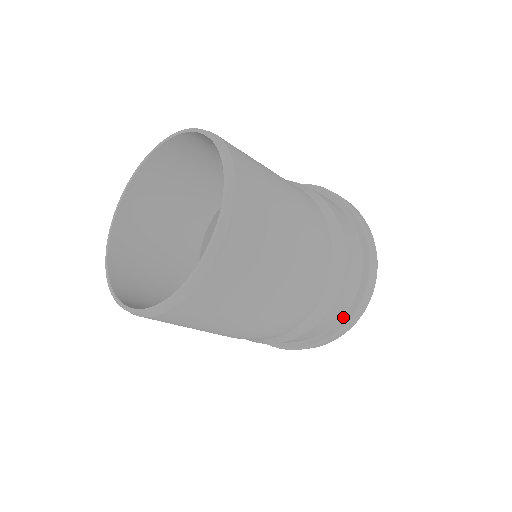
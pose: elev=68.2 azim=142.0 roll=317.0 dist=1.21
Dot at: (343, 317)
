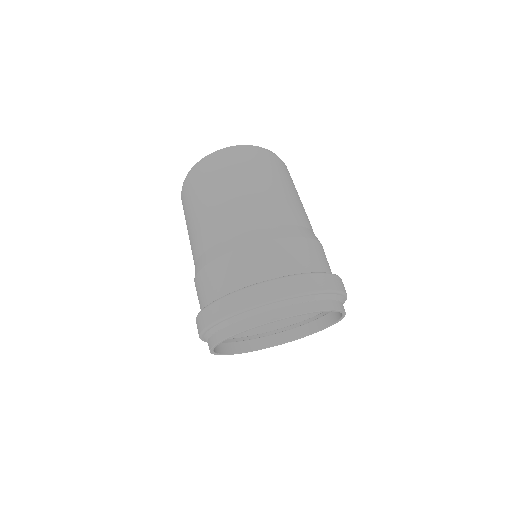
Dot at: occluded
